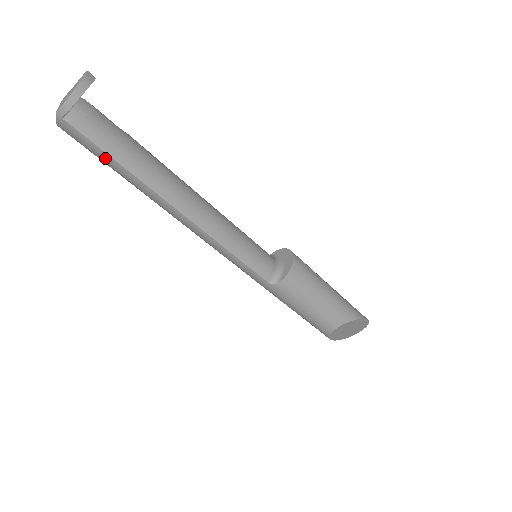
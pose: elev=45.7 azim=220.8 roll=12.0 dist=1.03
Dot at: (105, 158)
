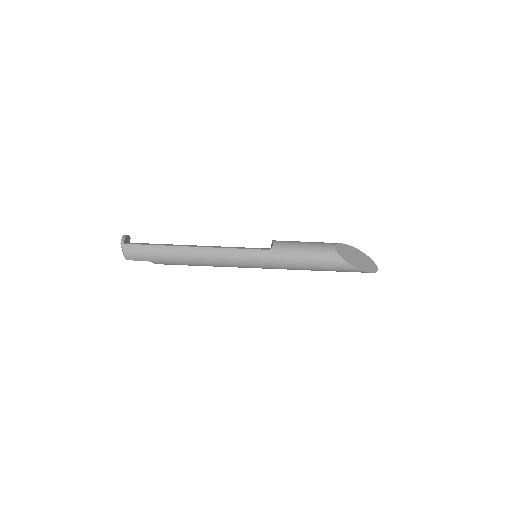
Dot at: (149, 249)
